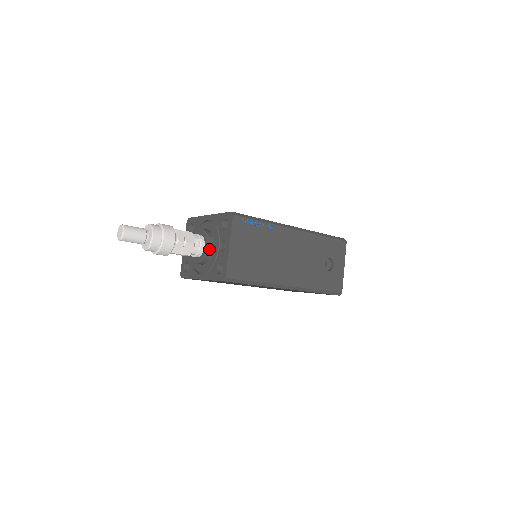
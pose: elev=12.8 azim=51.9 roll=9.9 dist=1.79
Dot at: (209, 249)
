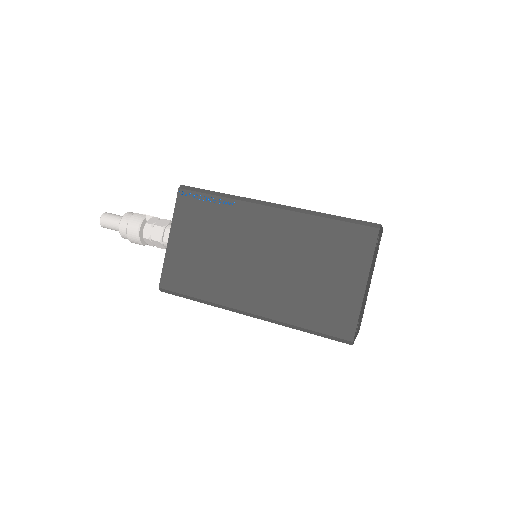
Dot at: occluded
